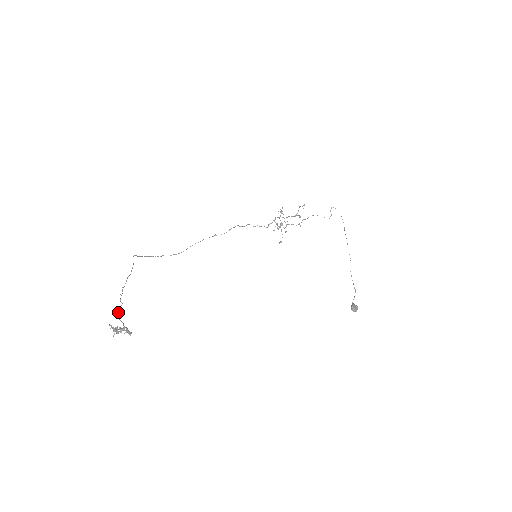
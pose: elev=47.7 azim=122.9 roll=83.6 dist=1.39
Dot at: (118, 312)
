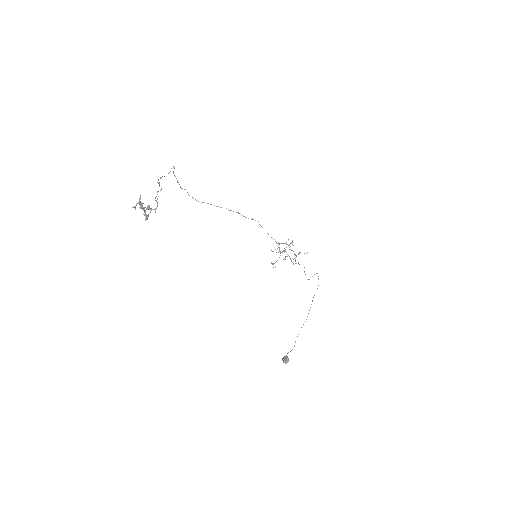
Dot at: occluded
